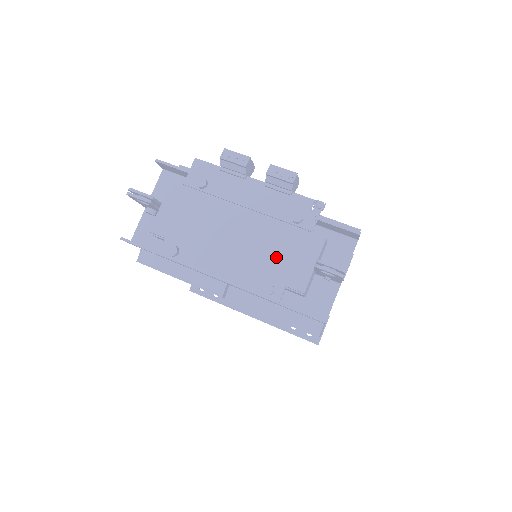
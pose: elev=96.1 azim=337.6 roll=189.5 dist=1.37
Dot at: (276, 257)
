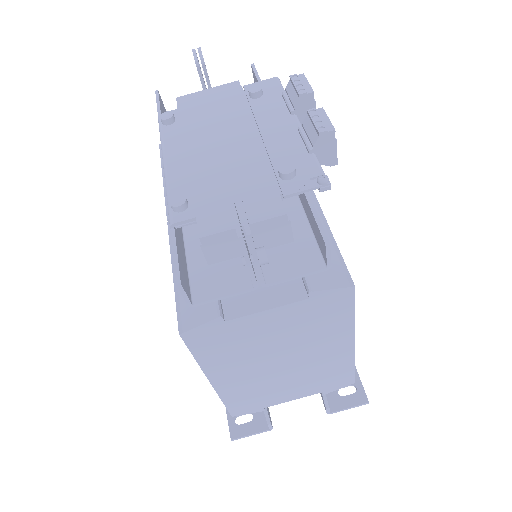
Dot at: (225, 188)
